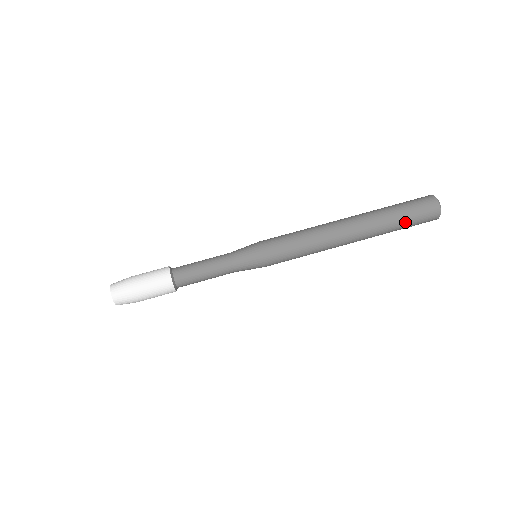
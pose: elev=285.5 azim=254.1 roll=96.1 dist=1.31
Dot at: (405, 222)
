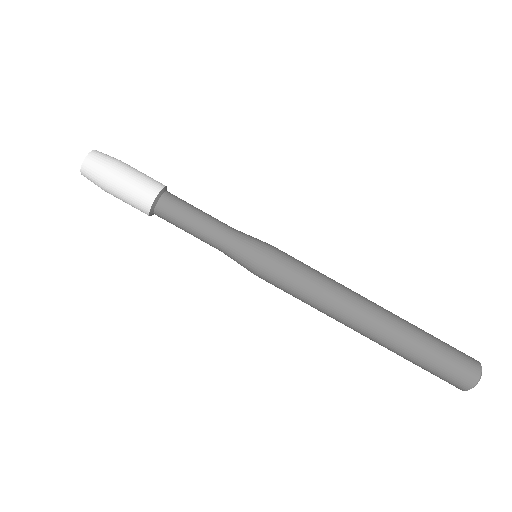
Dot at: (429, 364)
